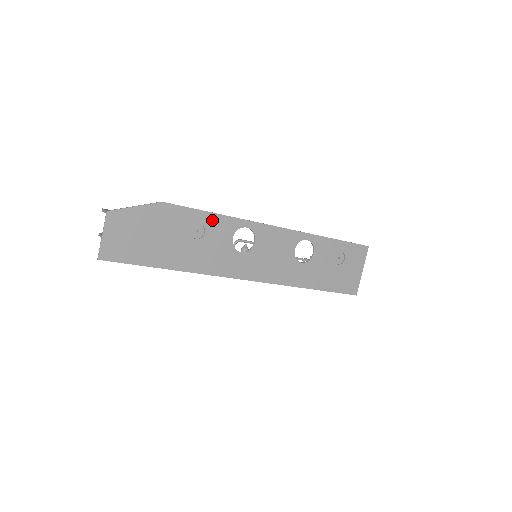
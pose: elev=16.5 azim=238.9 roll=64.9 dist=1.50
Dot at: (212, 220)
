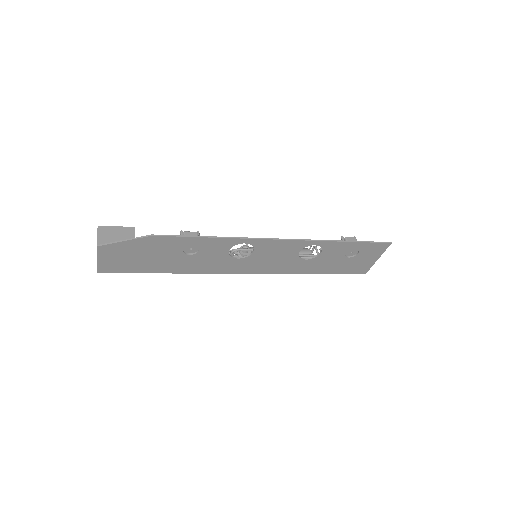
Dot at: (206, 242)
